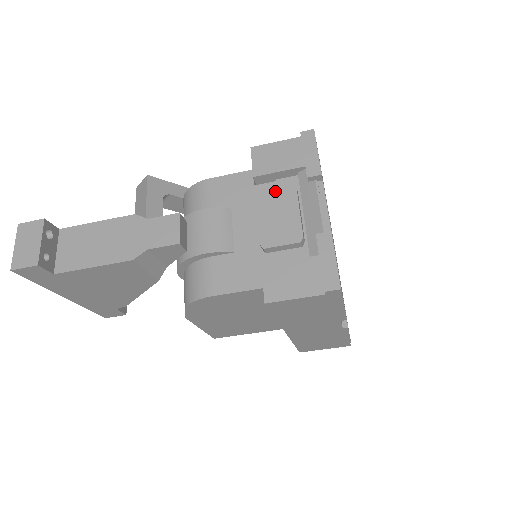
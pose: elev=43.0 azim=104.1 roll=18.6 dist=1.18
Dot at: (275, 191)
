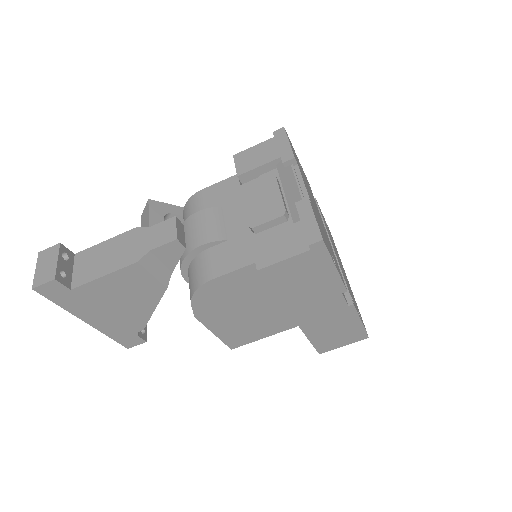
Dot at: (257, 182)
